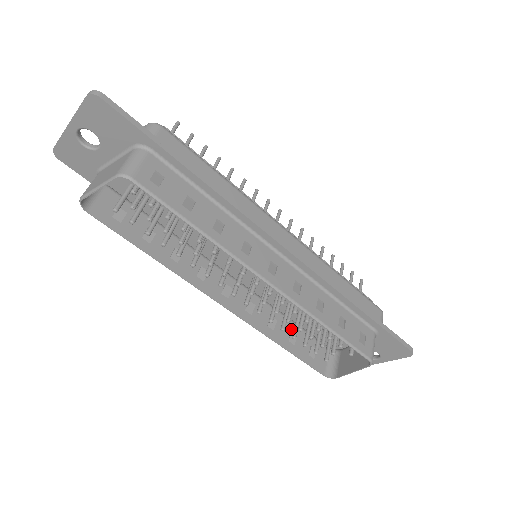
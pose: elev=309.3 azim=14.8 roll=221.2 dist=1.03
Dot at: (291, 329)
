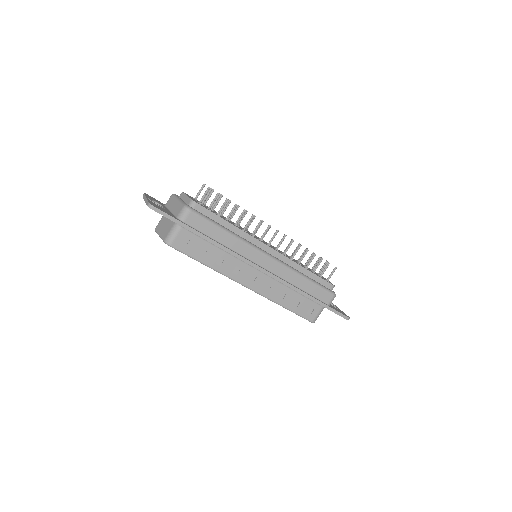
Dot at: occluded
